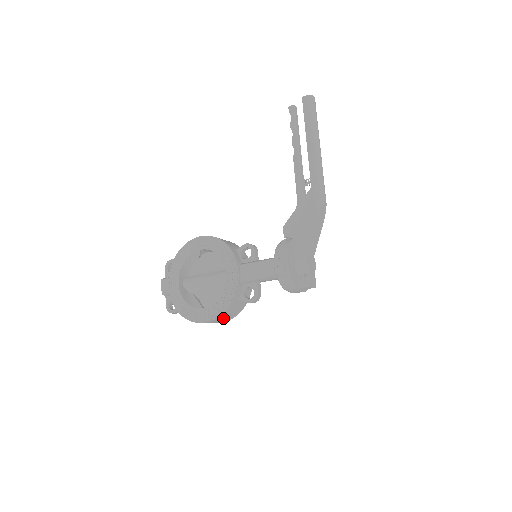
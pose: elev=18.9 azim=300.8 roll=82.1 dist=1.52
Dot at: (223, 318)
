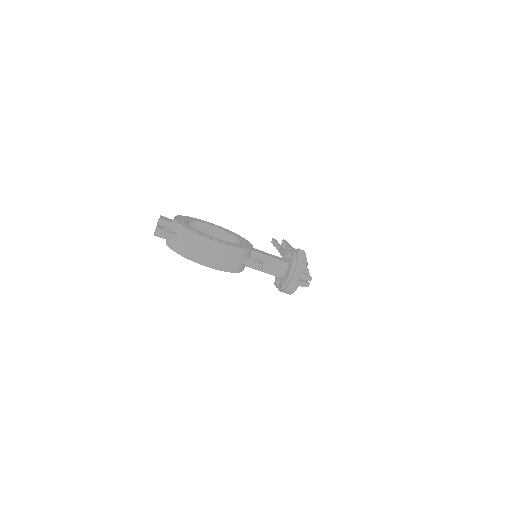
Dot at: (228, 256)
